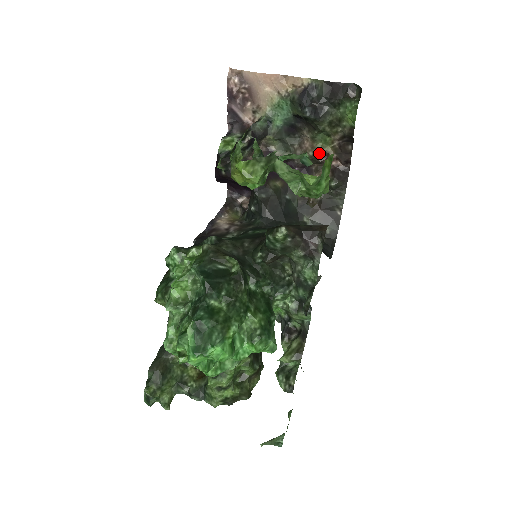
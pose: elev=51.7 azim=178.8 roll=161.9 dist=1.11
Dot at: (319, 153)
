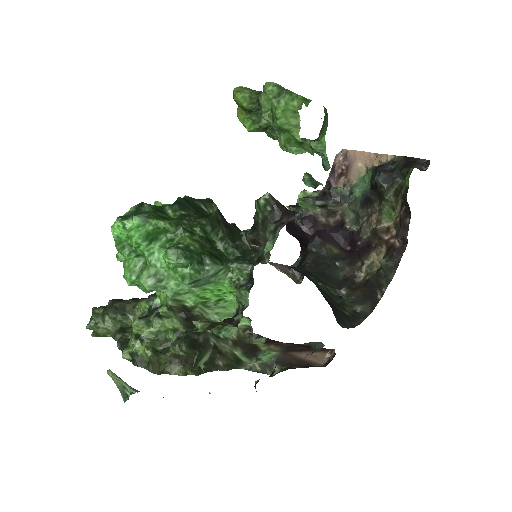
Dot at: (380, 226)
